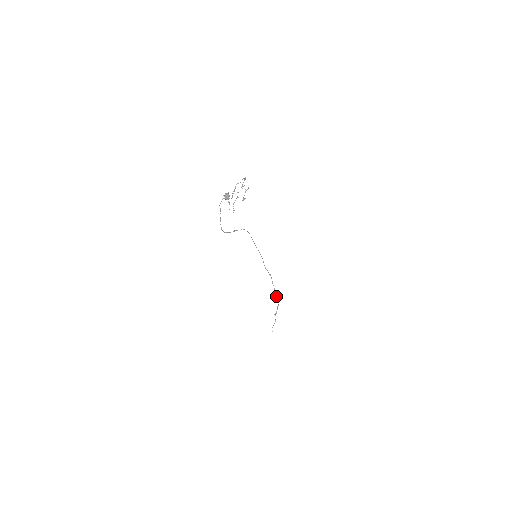
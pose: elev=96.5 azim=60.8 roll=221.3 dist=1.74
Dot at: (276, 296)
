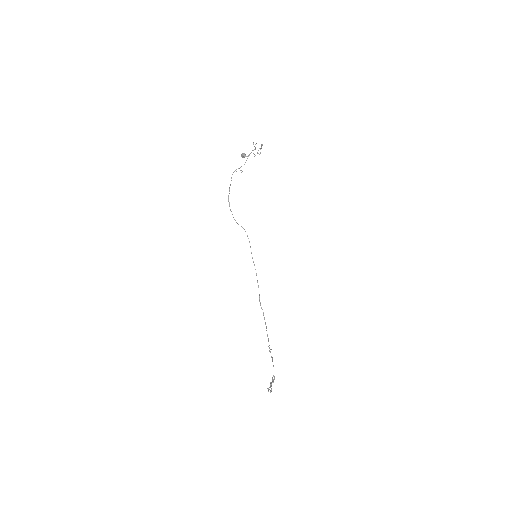
Dot at: occluded
